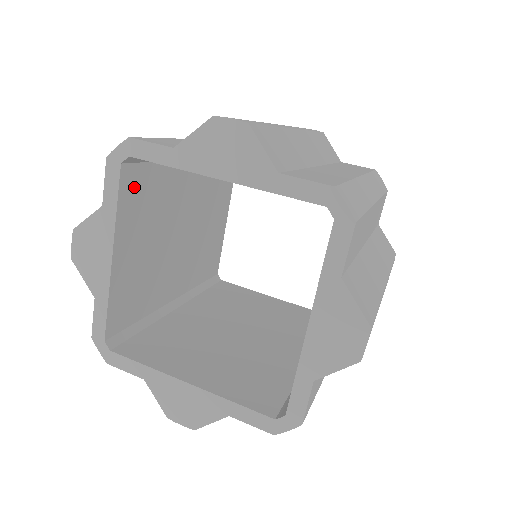
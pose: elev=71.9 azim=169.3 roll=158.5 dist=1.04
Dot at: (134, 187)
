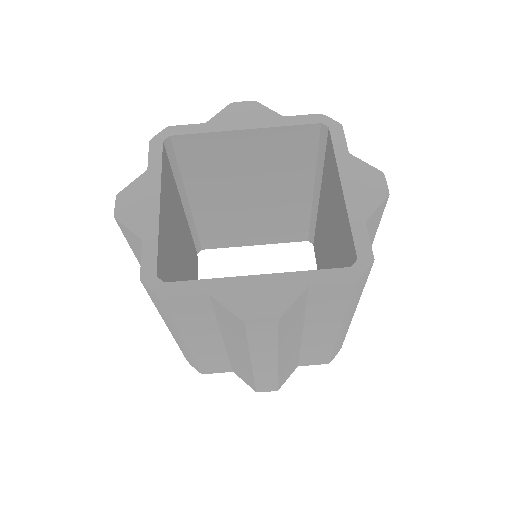
Dot at: (166, 170)
